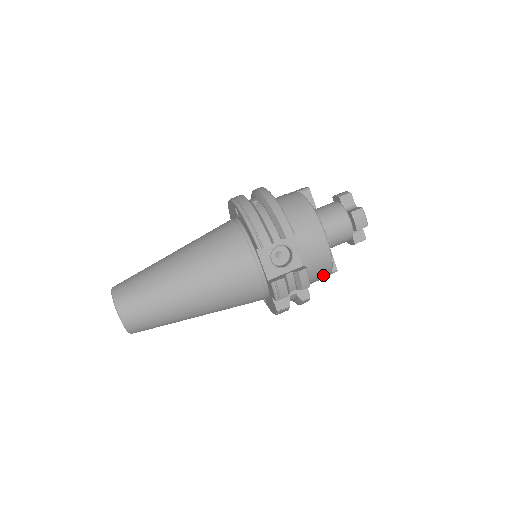
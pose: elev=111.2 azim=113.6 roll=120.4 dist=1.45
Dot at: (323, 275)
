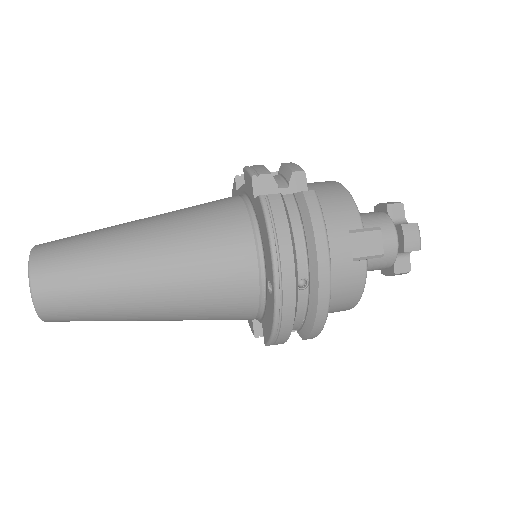
Dot at: (341, 203)
